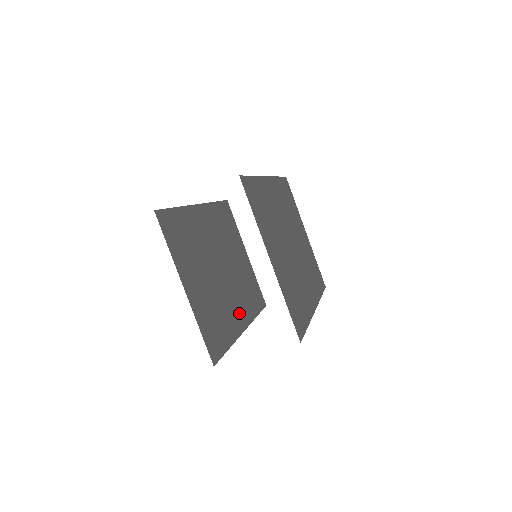
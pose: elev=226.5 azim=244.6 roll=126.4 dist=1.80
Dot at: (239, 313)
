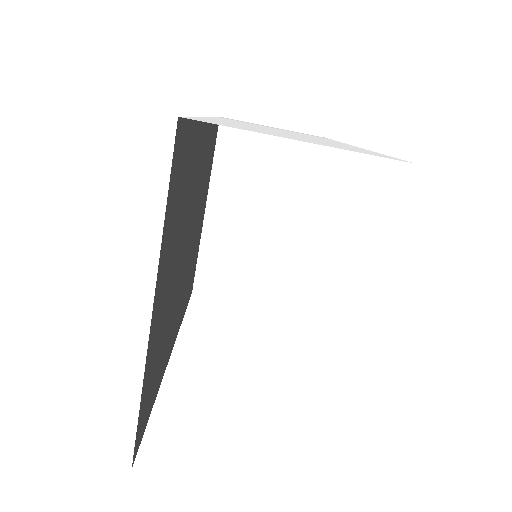
Dot at: (176, 323)
